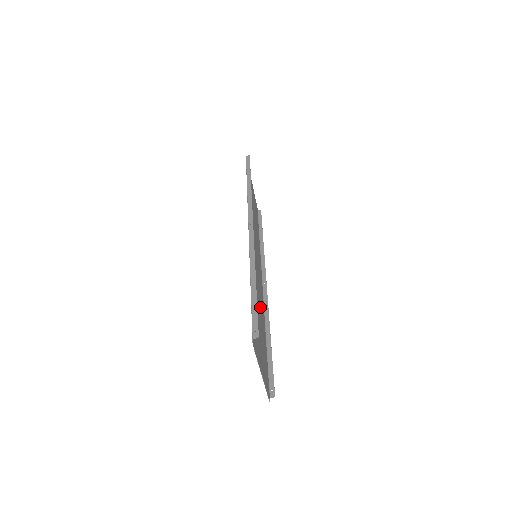
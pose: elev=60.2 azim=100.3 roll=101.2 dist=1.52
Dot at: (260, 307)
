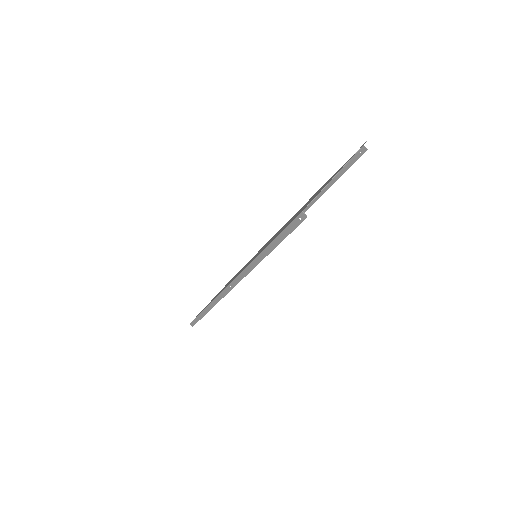
Dot at: occluded
